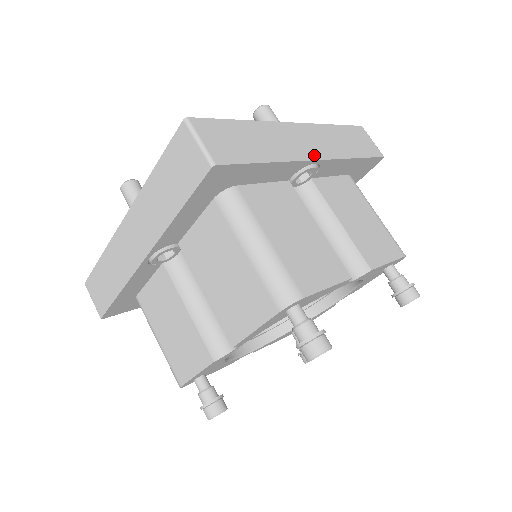
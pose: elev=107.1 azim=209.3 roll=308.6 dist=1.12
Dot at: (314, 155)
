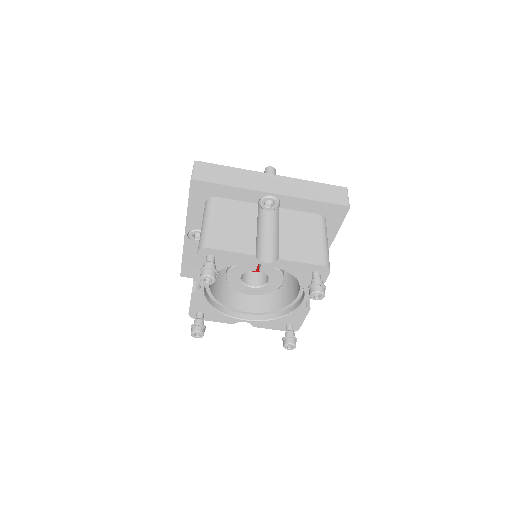
Dot at: (271, 190)
